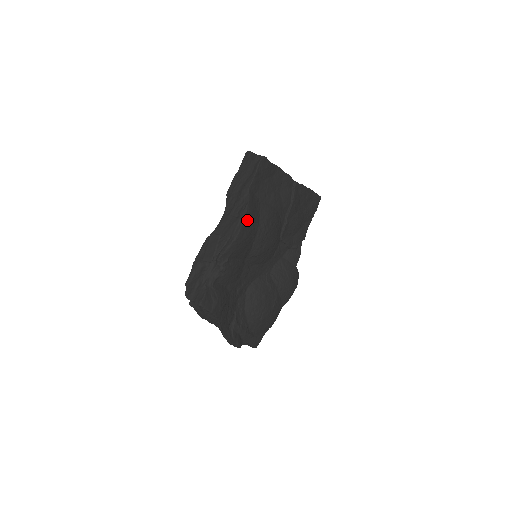
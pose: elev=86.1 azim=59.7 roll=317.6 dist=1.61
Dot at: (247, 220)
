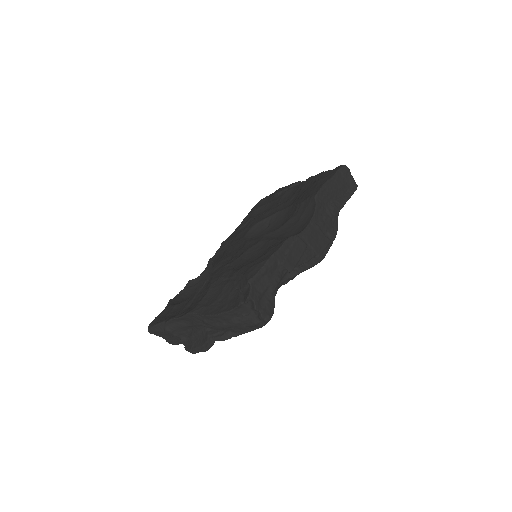
Dot at: occluded
